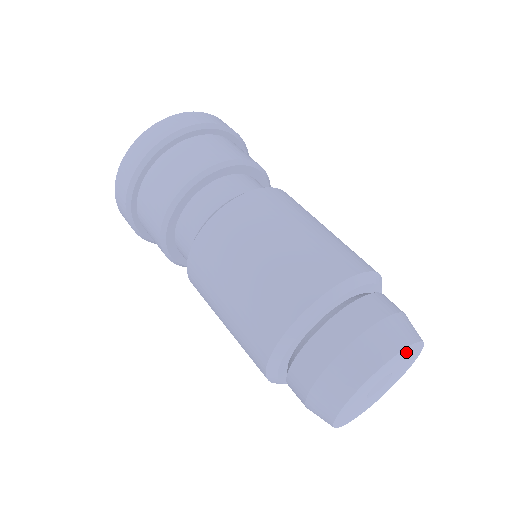
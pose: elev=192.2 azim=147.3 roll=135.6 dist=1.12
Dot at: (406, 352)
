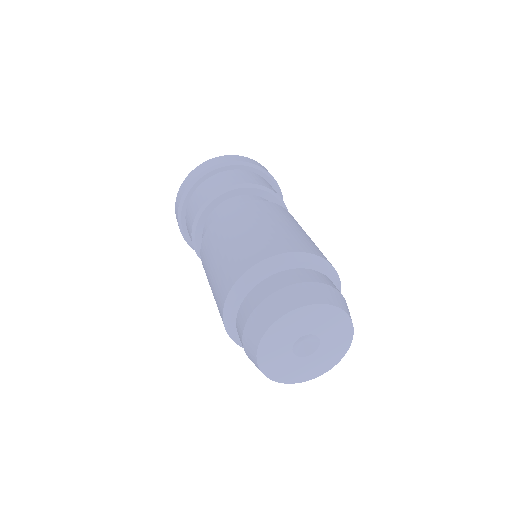
Dot at: (316, 312)
